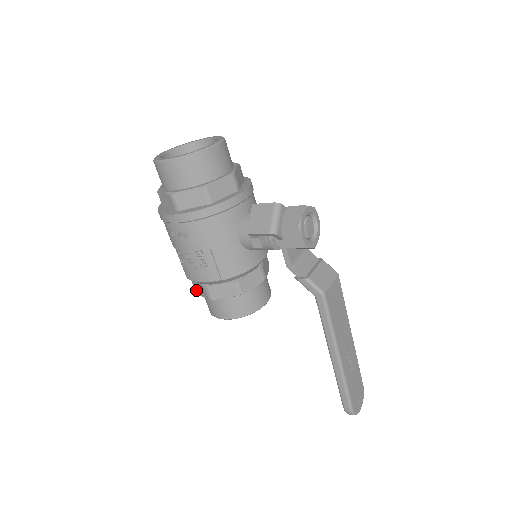
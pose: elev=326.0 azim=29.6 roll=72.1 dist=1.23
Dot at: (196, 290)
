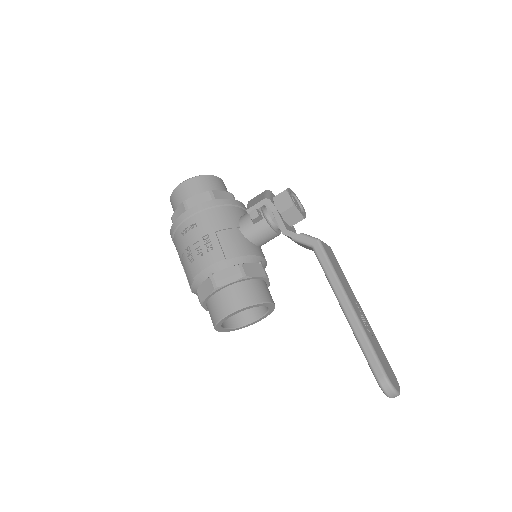
Dot at: (201, 297)
